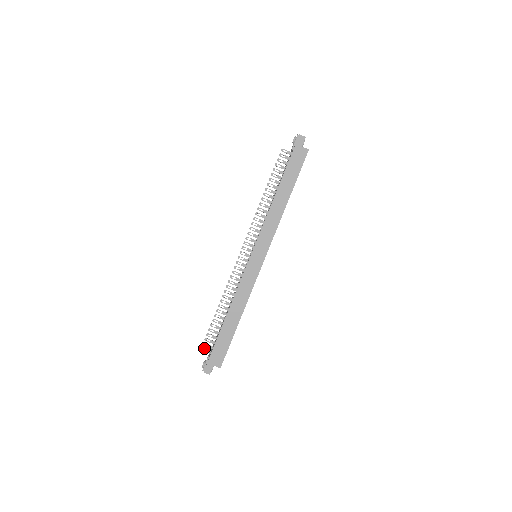
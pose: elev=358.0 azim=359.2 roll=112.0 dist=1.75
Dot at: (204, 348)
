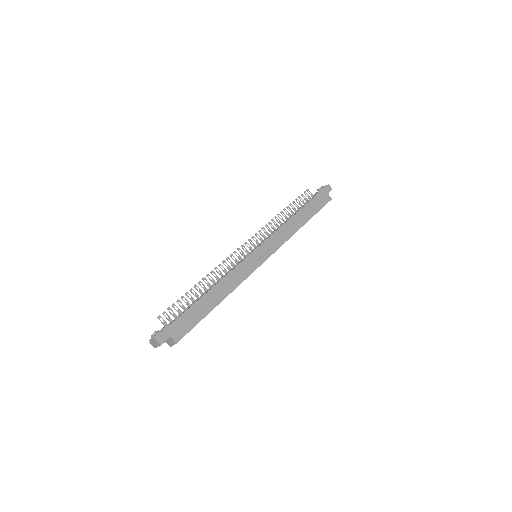
Dot at: occluded
